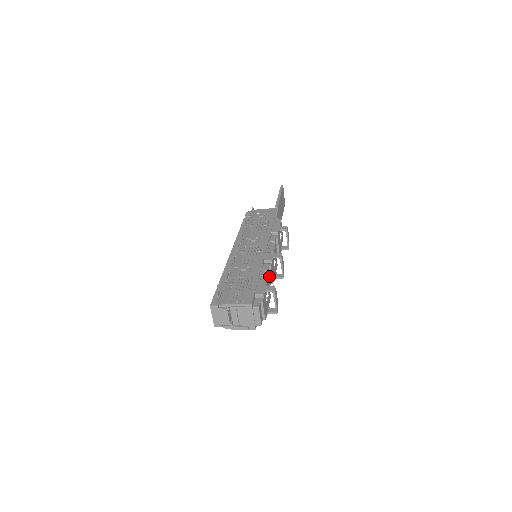
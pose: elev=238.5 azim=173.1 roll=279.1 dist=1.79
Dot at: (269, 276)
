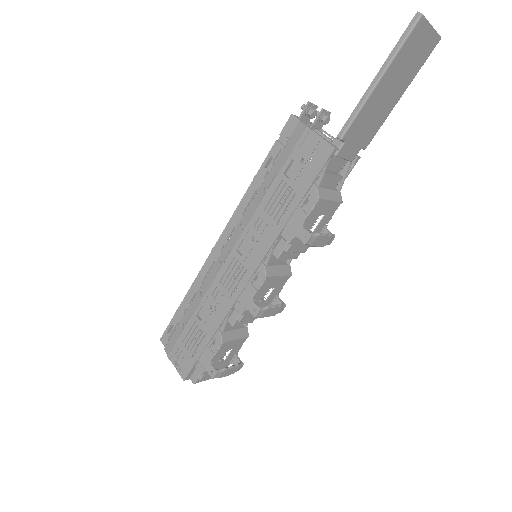
Dot at: occluded
